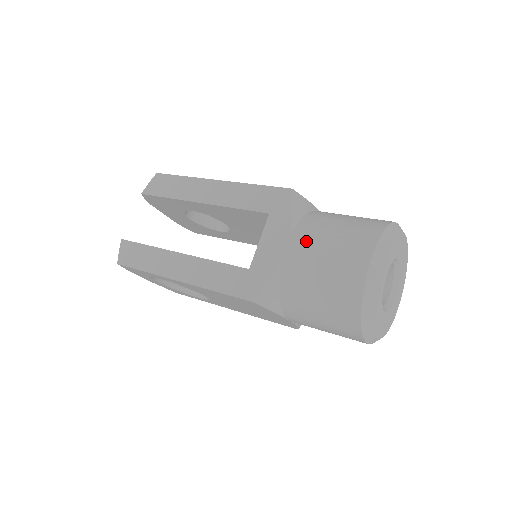
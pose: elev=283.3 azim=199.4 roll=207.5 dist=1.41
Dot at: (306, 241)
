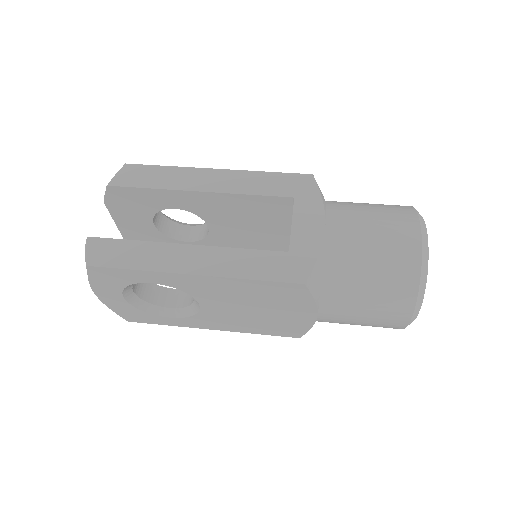
Dot at: (346, 220)
